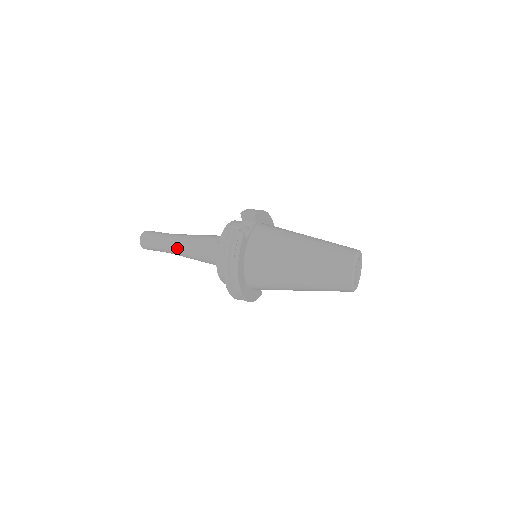
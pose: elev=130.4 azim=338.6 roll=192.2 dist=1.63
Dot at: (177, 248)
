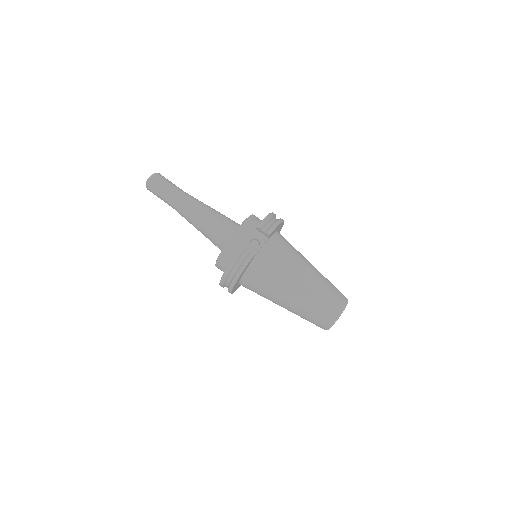
Dot at: (183, 213)
